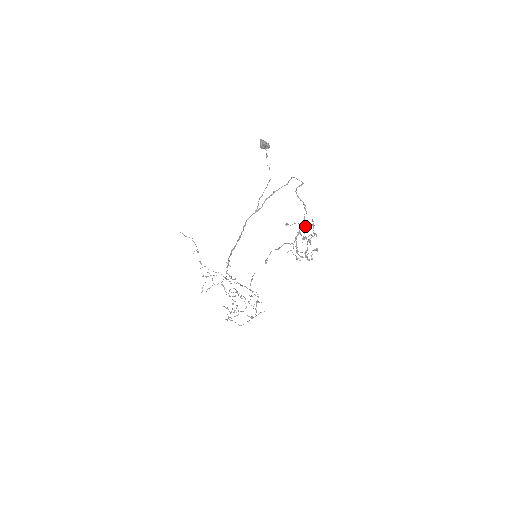
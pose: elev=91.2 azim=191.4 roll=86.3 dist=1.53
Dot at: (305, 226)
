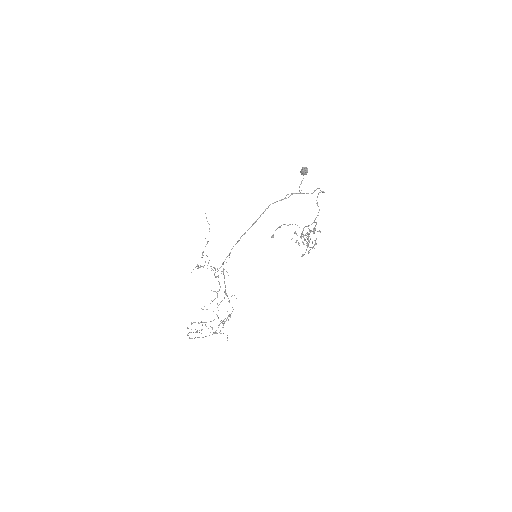
Dot at: occluded
